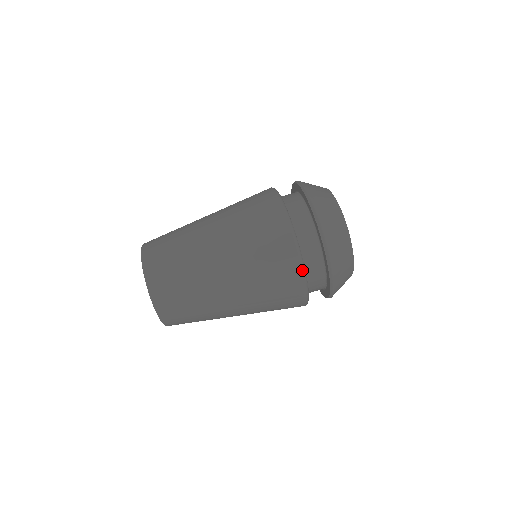
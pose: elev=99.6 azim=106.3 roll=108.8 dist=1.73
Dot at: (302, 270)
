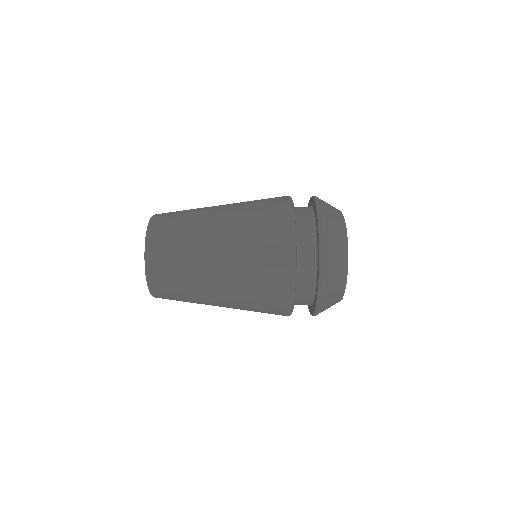
Dot at: (293, 239)
